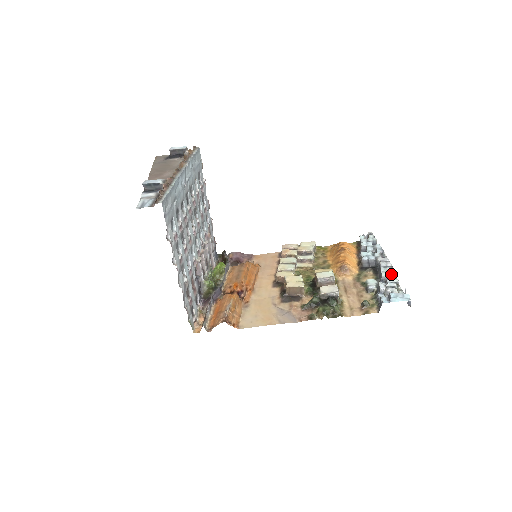
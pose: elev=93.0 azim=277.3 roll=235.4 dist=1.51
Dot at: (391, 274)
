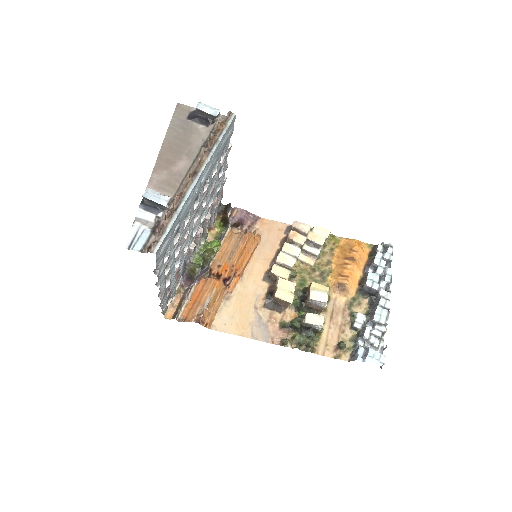
Dot at: (383, 321)
